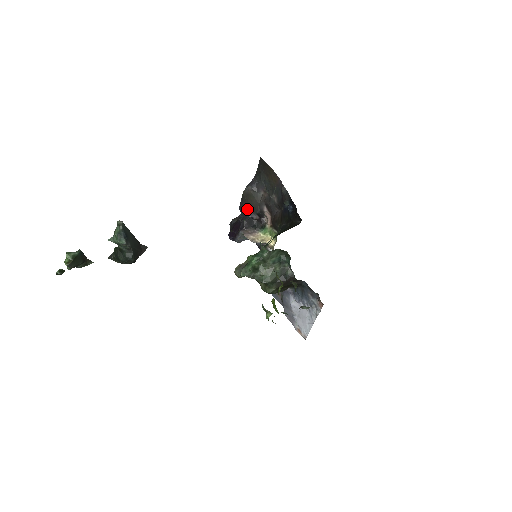
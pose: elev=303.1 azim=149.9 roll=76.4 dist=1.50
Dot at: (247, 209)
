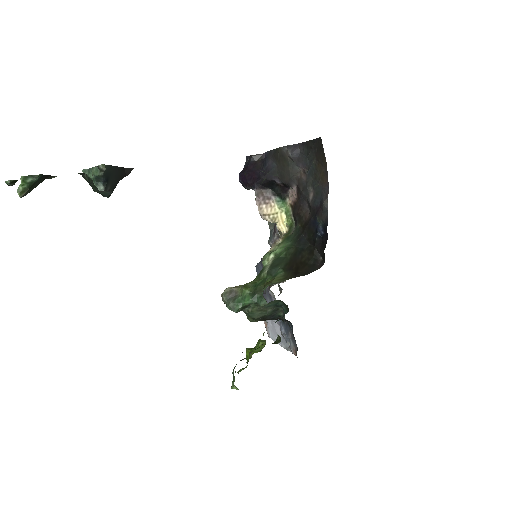
Dot at: (274, 169)
